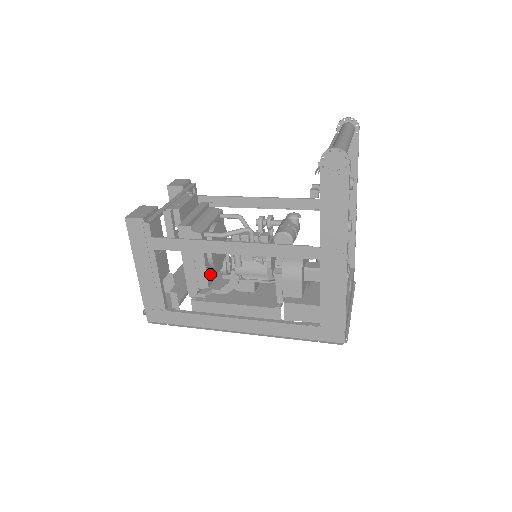
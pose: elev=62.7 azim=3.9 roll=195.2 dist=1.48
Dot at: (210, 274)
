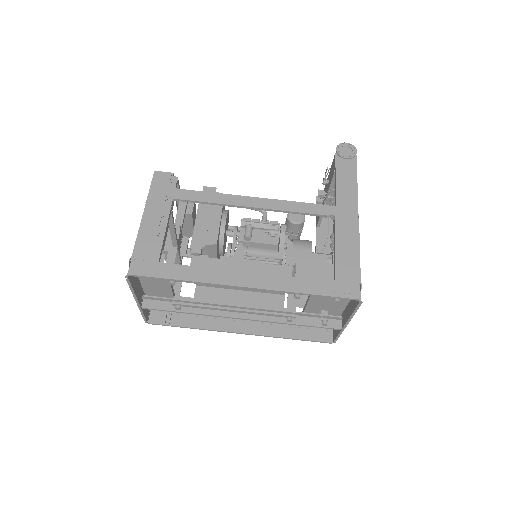
Dot at: (218, 239)
